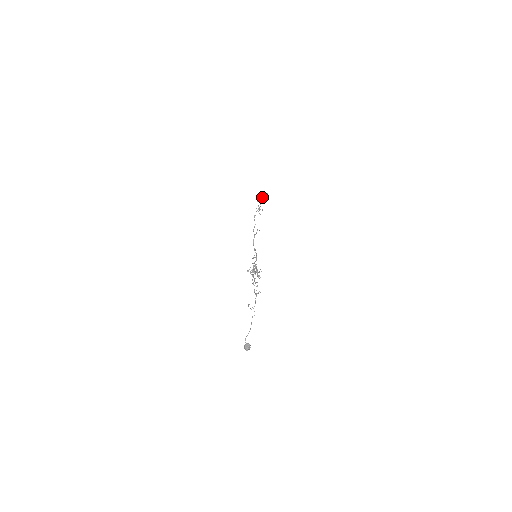
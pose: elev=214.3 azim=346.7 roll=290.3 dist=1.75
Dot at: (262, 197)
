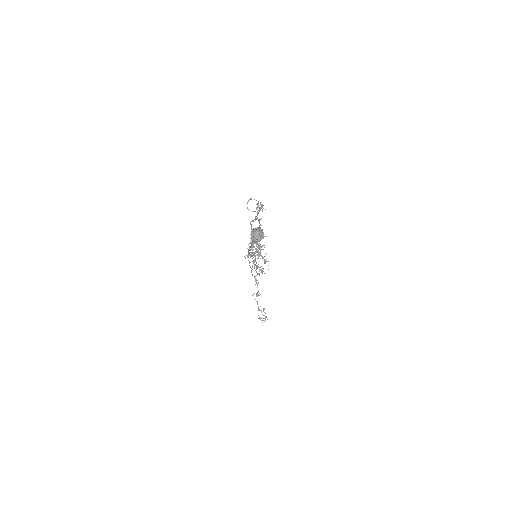
Dot at: occluded
